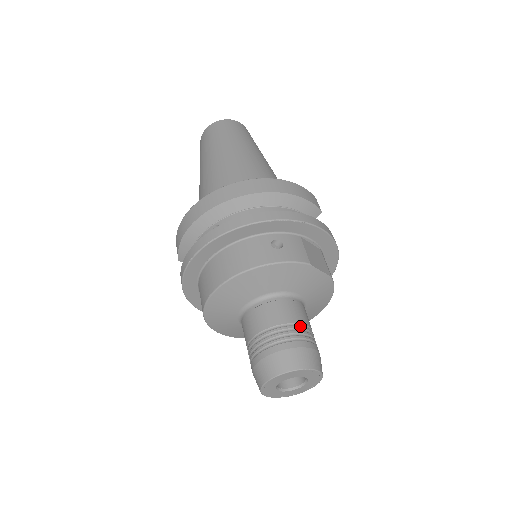
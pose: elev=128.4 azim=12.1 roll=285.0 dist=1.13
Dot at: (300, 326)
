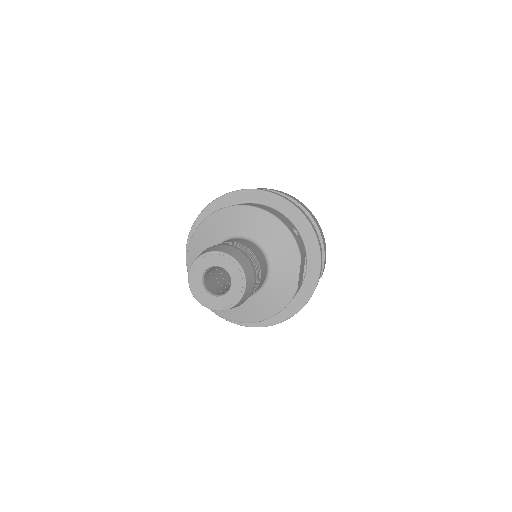
Dot at: (260, 269)
